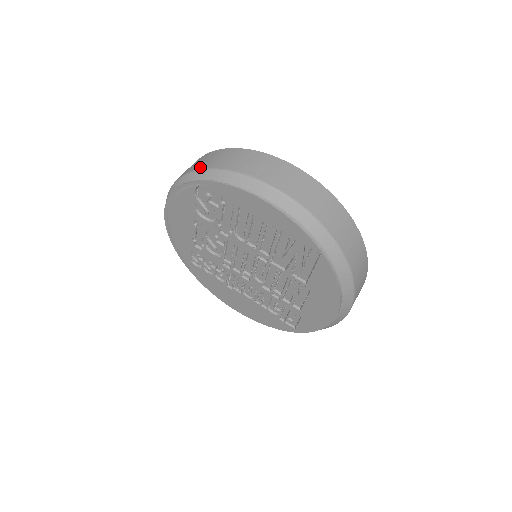
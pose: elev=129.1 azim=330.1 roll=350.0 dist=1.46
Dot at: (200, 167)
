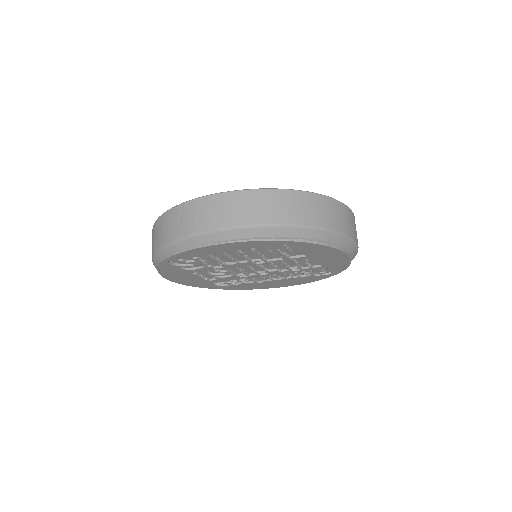
Dot at: (157, 247)
